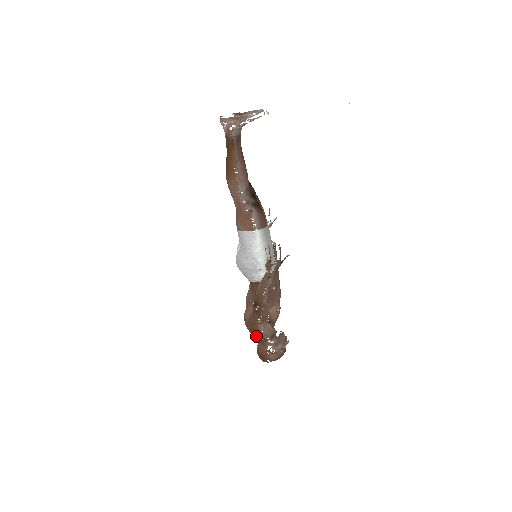
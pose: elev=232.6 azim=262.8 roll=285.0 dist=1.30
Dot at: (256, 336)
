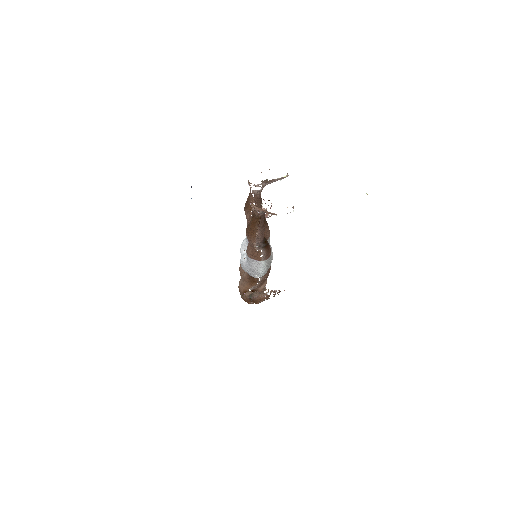
Dot at: occluded
